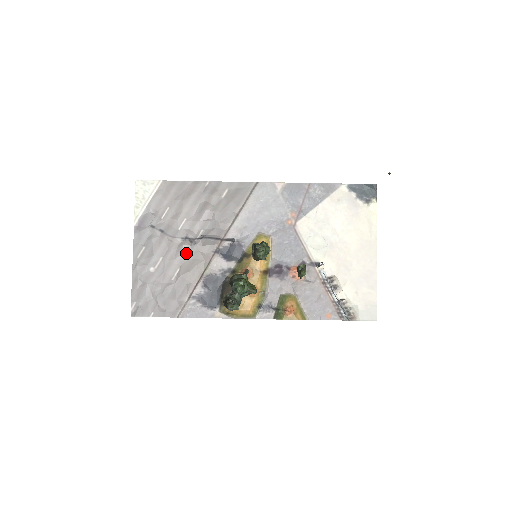
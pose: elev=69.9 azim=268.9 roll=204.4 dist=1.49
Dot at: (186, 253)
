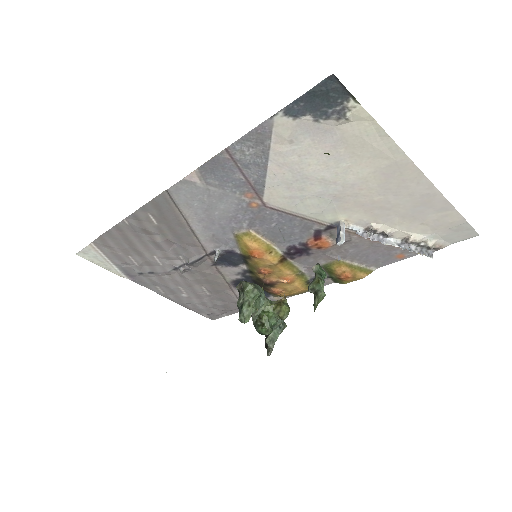
Dot at: (192, 277)
